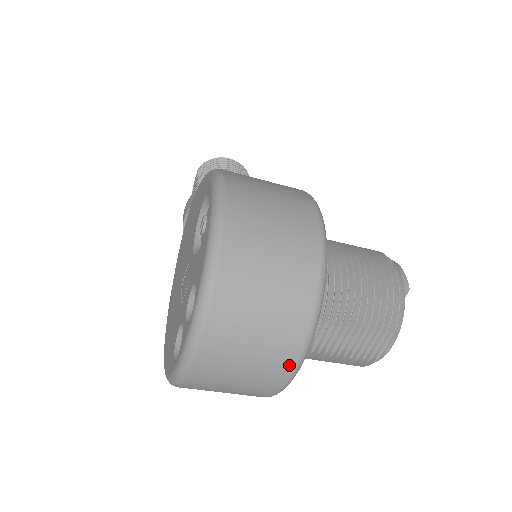
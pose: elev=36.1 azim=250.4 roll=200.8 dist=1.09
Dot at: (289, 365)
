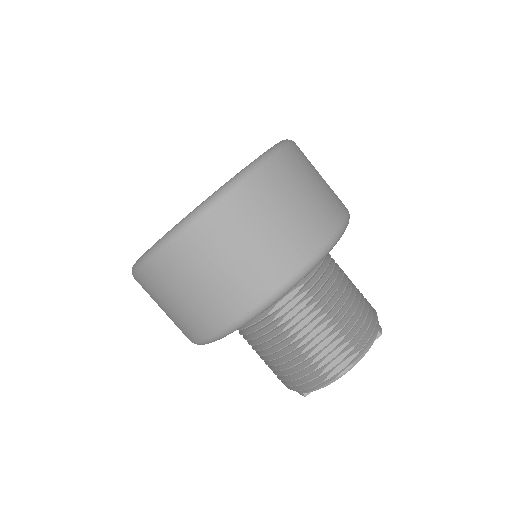
Dot at: (274, 283)
